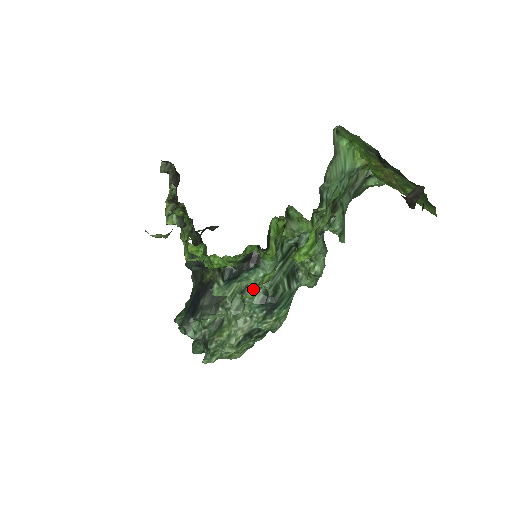
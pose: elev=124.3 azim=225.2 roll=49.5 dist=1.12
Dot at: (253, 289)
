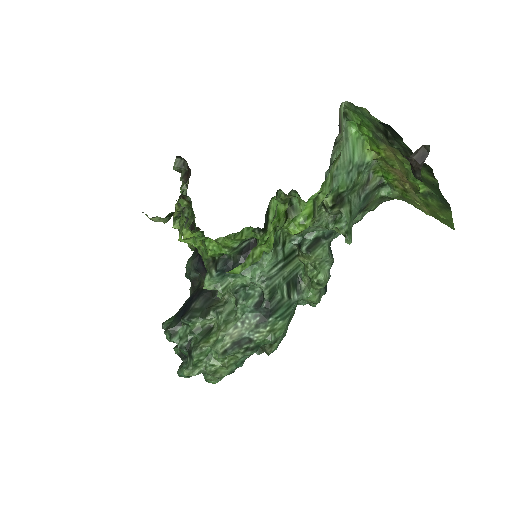
Dot at: (248, 291)
